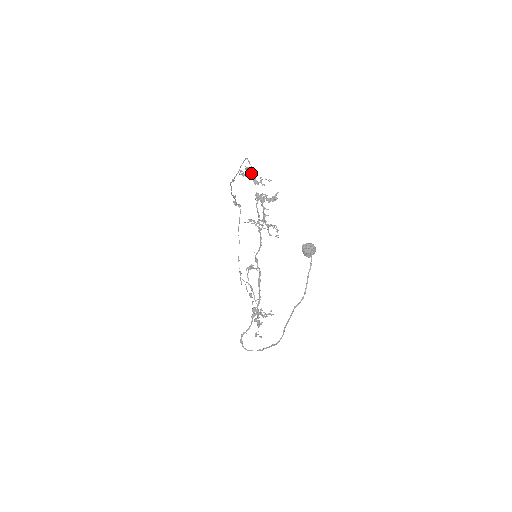
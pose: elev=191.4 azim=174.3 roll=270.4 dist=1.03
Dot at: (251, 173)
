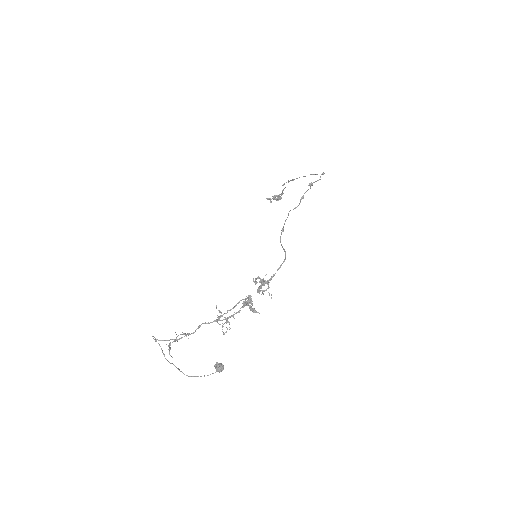
Dot at: (261, 286)
